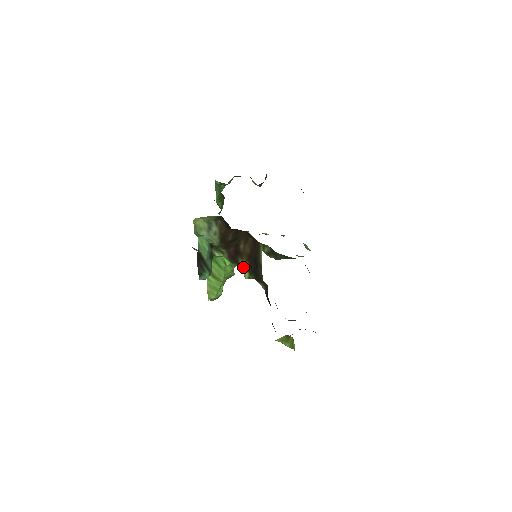
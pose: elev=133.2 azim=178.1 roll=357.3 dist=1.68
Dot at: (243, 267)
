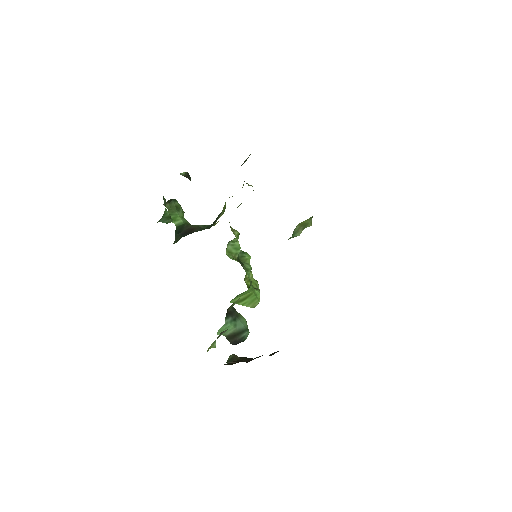
Dot at: occluded
